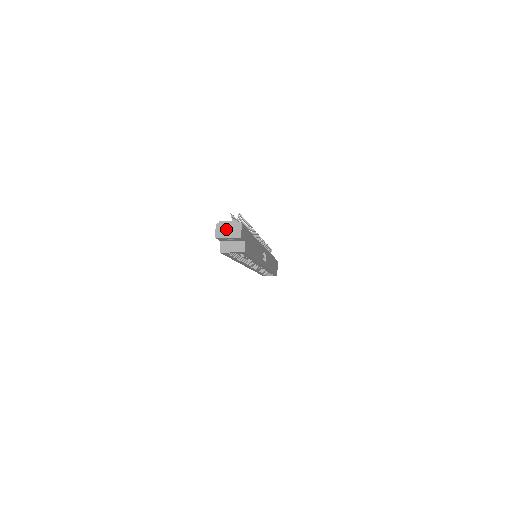
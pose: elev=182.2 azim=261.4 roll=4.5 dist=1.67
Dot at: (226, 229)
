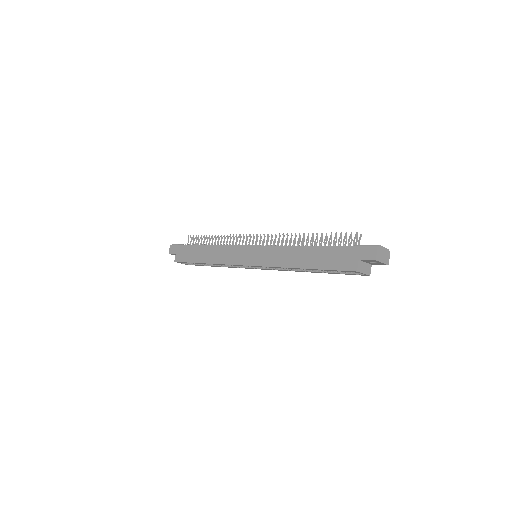
Dot at: (382, 254)
